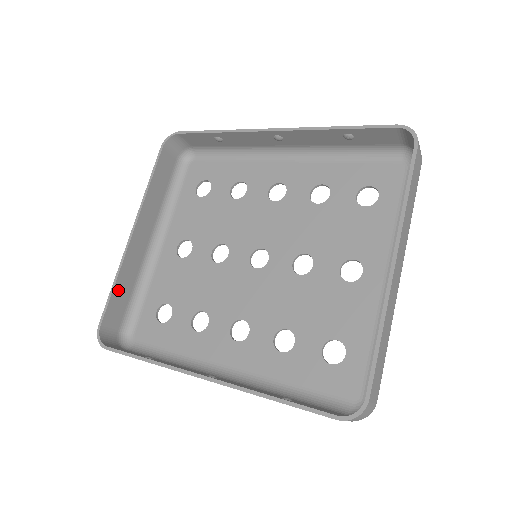
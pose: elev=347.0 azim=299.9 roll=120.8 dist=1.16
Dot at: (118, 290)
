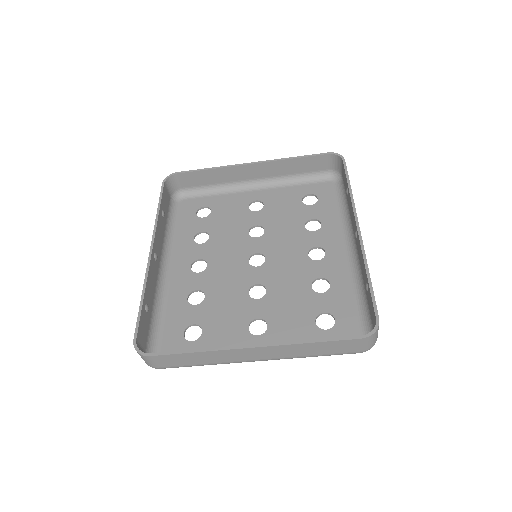
Dot at: (207, 173)
